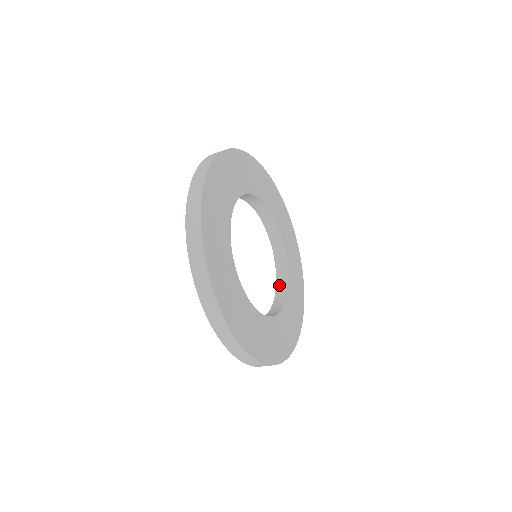
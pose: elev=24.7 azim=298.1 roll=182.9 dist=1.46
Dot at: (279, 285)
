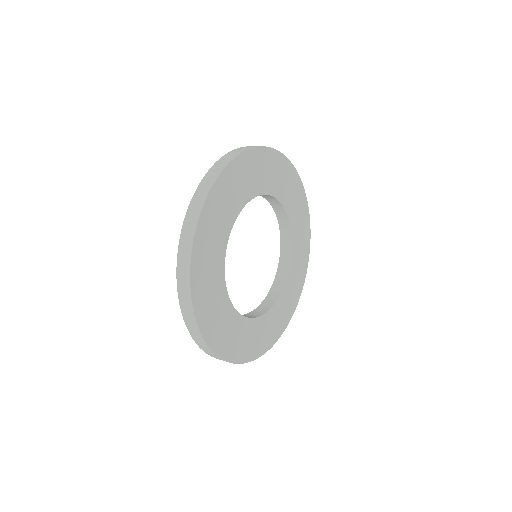
Dot at: (275, 285)
